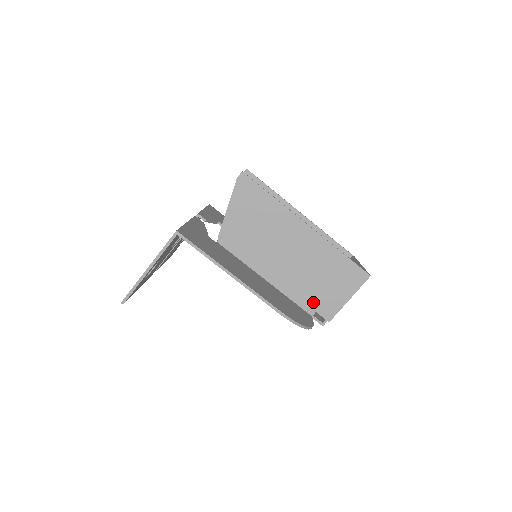
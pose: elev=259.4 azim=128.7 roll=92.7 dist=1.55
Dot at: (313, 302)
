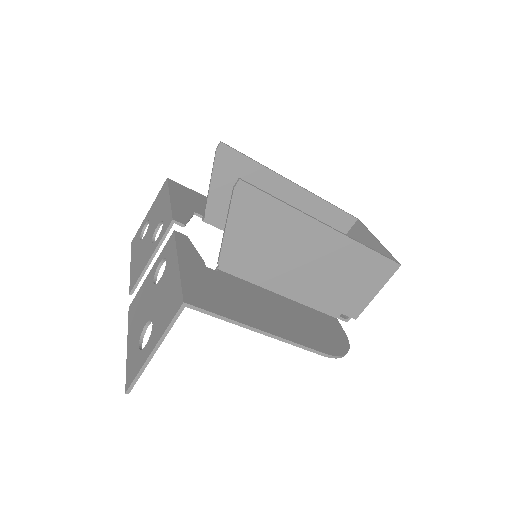
Dot at: (338, 305)
